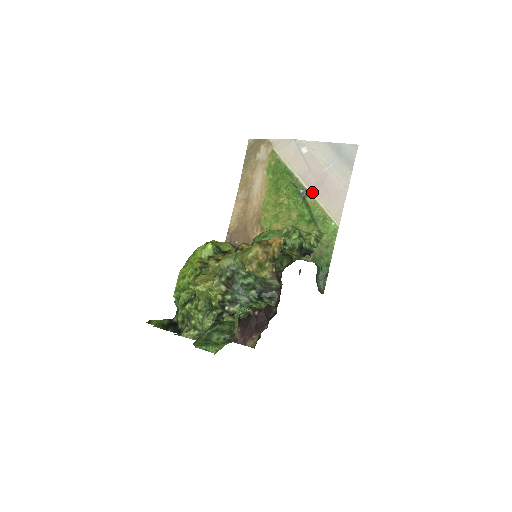
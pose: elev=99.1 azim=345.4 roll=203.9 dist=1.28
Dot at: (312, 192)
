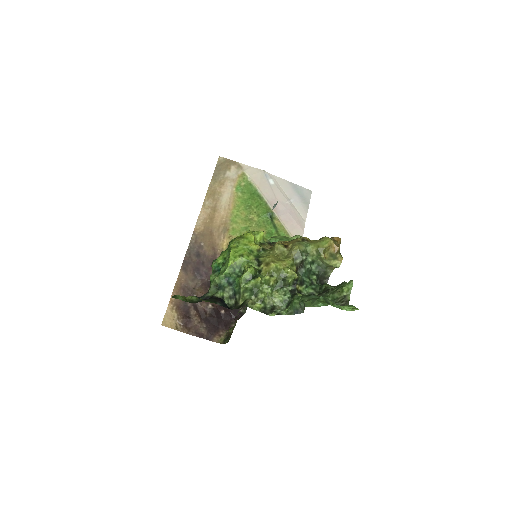
Dot at: (278, 217)
